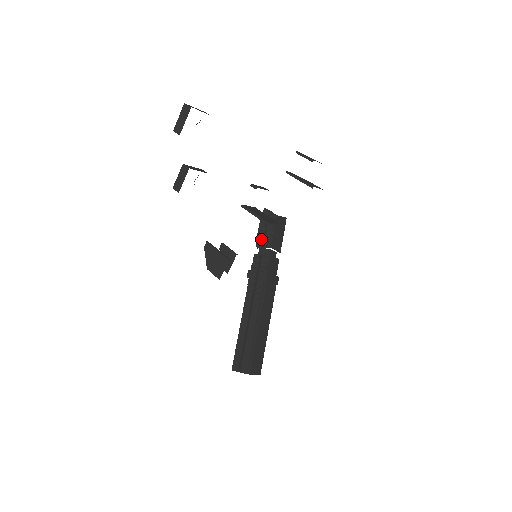
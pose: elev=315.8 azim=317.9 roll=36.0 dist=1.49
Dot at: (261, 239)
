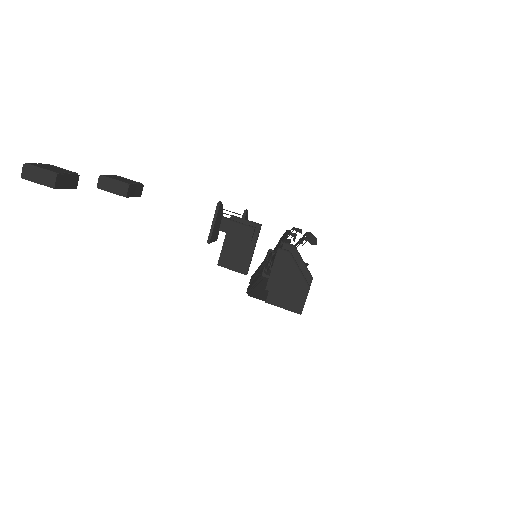
Dot at: (276, 248)
